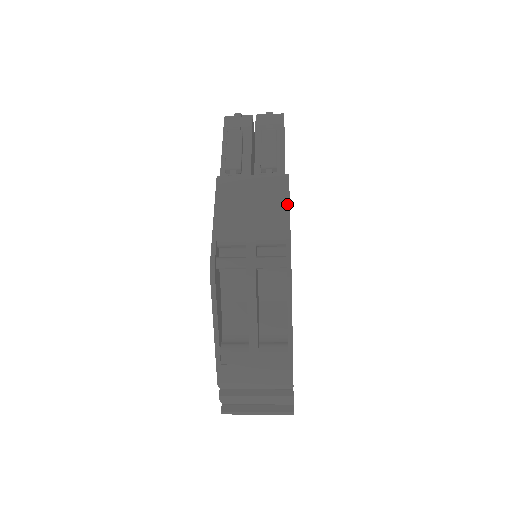
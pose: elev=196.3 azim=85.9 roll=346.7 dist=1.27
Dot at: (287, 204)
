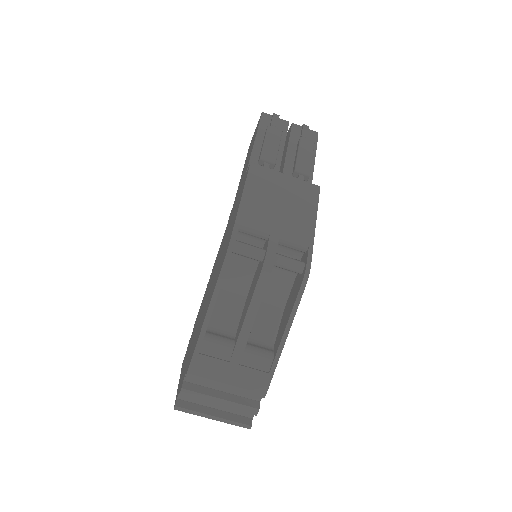
Dot at: (315, 213)
